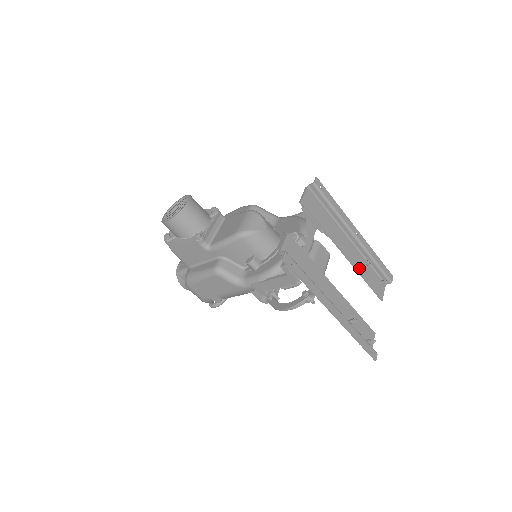
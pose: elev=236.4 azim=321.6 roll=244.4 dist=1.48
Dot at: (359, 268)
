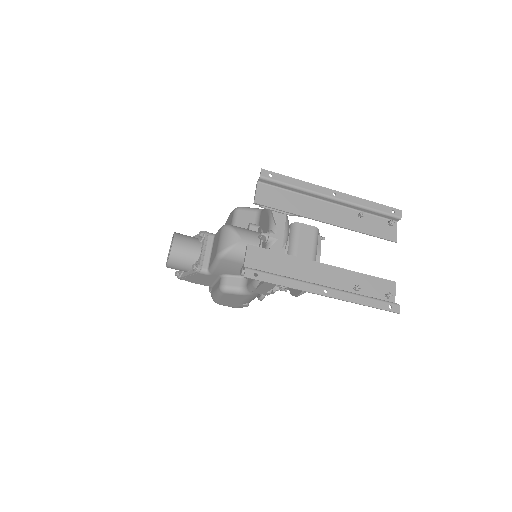
Dot at: (353, 226)
